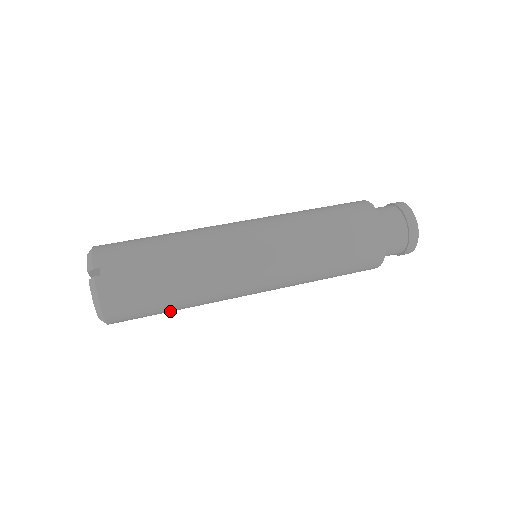
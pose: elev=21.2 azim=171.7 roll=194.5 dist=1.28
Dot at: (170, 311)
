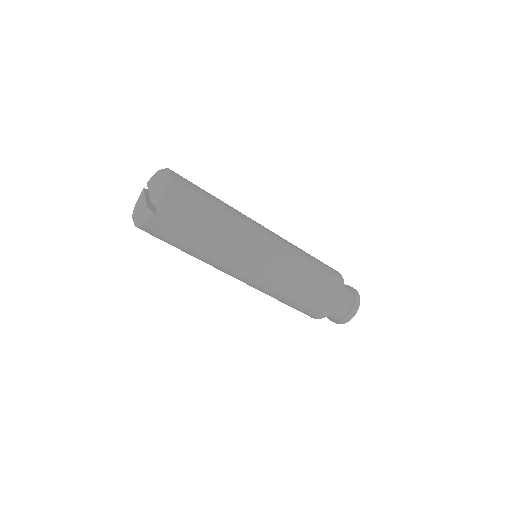
Dot at: occluded
